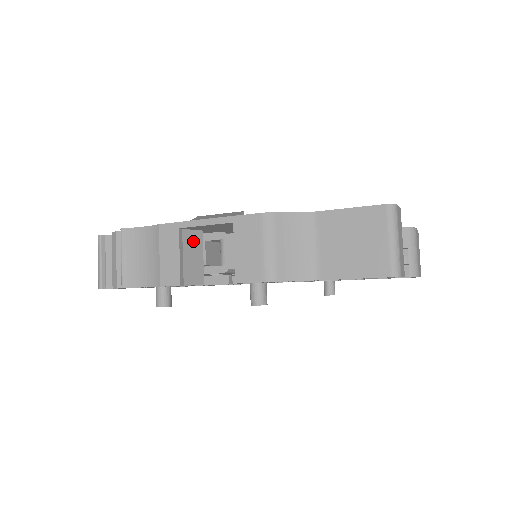
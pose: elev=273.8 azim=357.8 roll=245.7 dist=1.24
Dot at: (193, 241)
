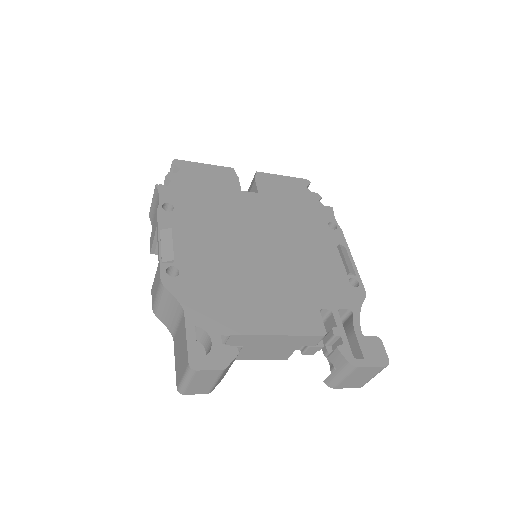
Dot at: occluded
